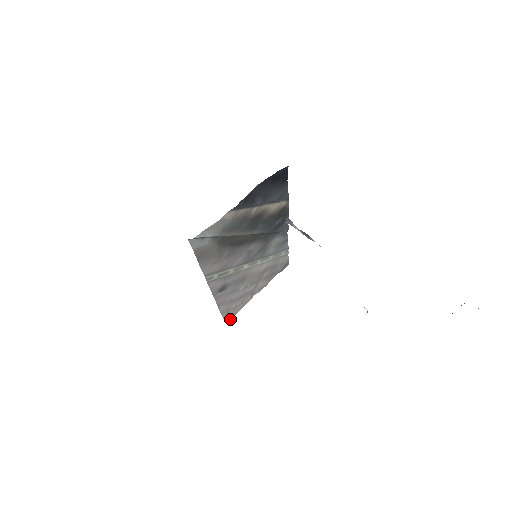
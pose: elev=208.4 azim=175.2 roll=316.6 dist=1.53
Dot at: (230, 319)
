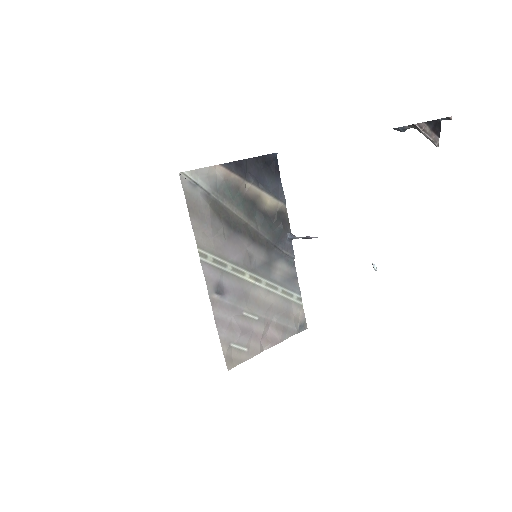
Dot at: (233, 367)
